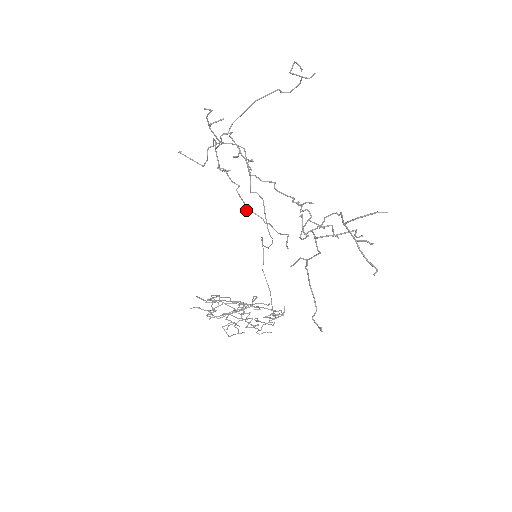
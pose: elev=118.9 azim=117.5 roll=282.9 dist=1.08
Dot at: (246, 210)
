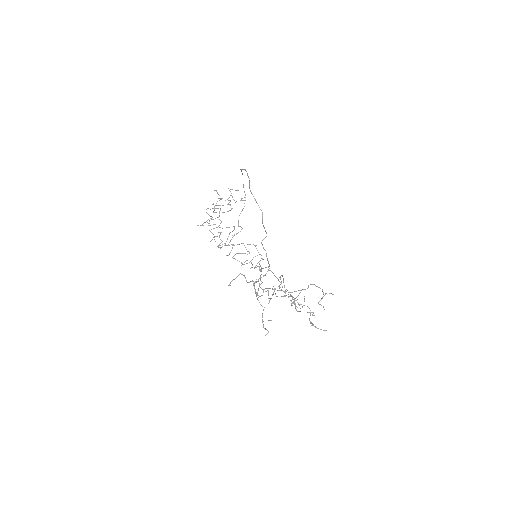
Dot at: (259, 264)
